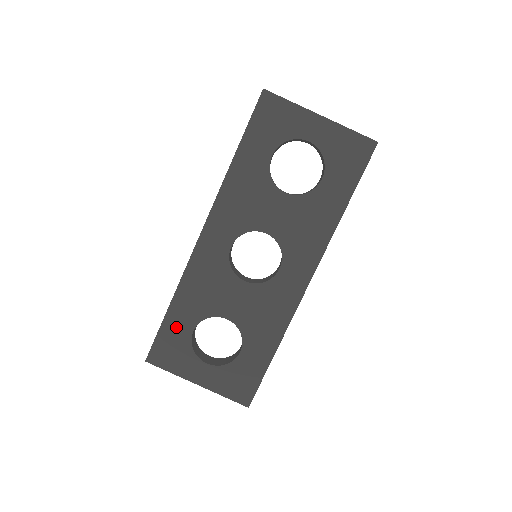
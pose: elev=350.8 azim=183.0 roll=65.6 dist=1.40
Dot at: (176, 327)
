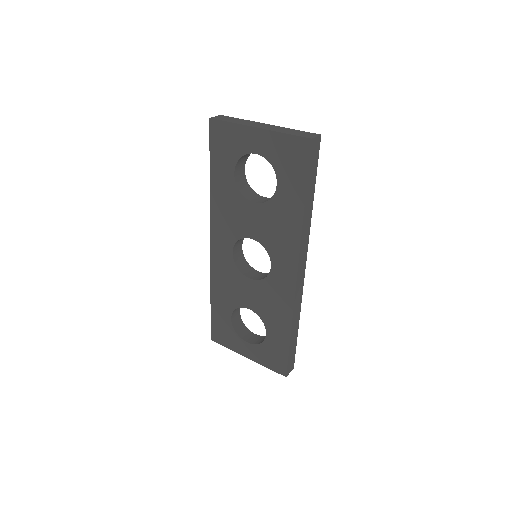
Dot at: (220, 316)
